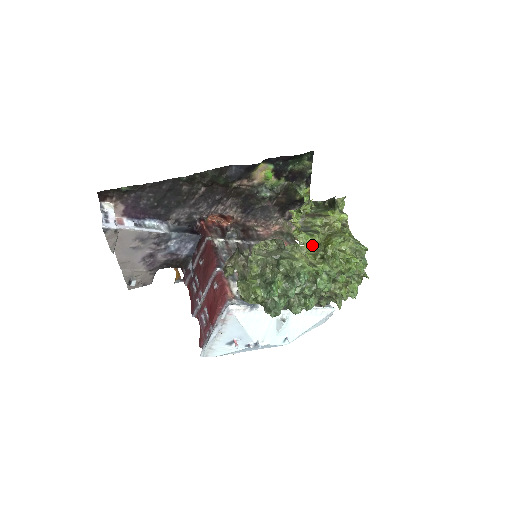
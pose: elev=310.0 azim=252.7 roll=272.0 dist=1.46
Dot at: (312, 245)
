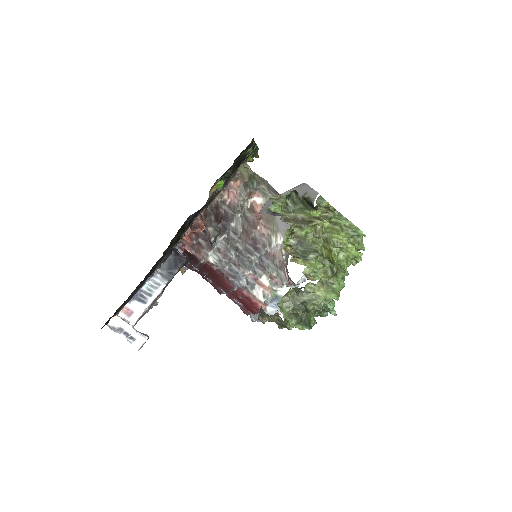
Dot at: (319, 267)
